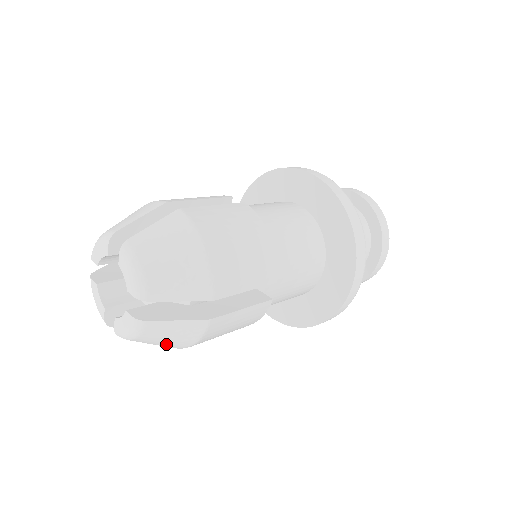
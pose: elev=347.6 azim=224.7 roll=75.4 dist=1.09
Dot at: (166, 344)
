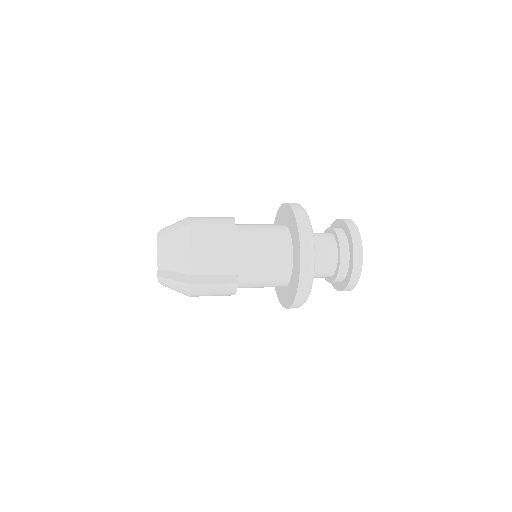
Dot at: (178, 291)
